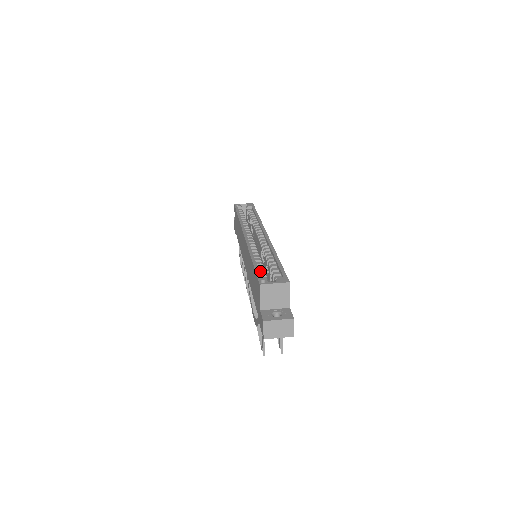
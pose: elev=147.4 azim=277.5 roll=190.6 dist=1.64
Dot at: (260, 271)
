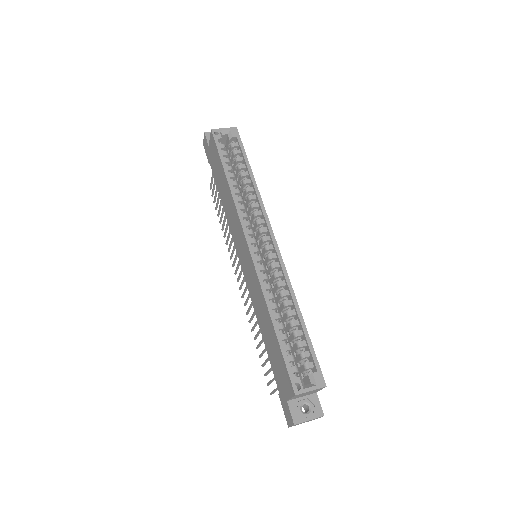
Dot at: (286, 350)
